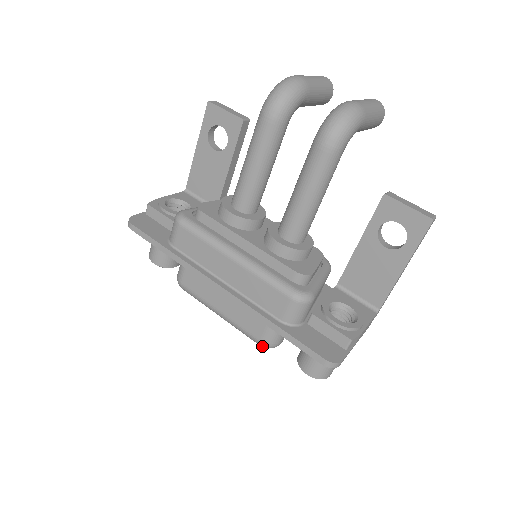
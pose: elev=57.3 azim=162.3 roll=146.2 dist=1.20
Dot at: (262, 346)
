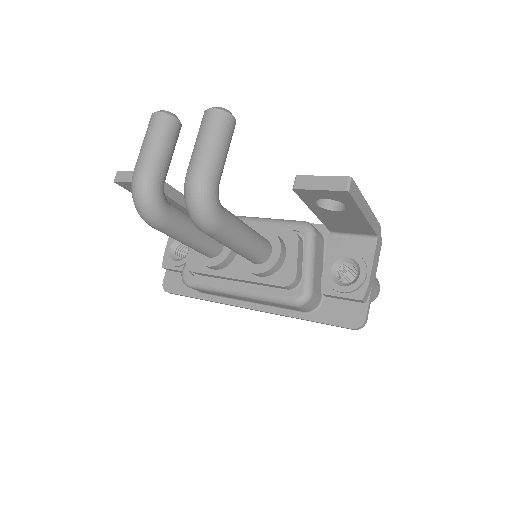
Dot at: occluded
